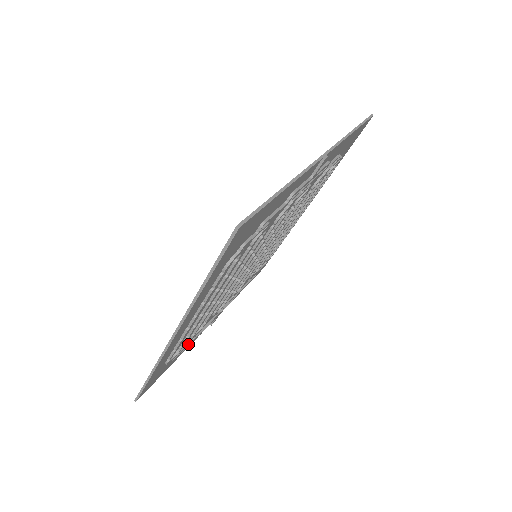
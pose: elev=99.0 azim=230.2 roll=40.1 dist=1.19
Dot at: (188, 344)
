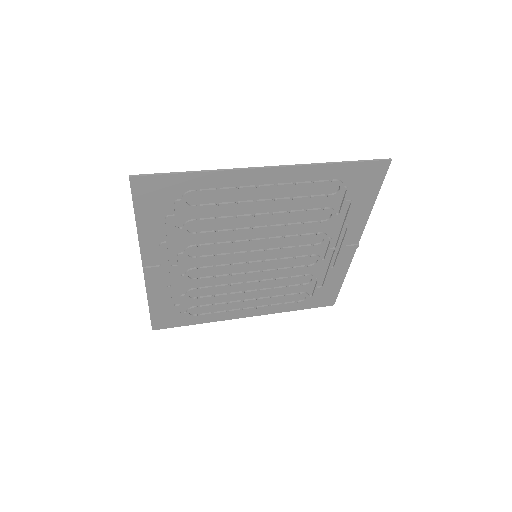
Dot at: (176, 224)
